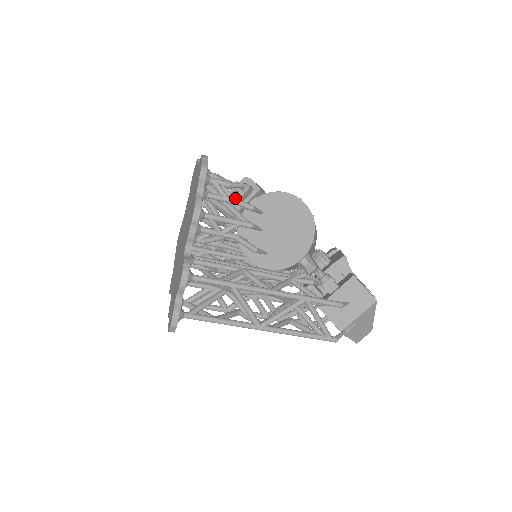
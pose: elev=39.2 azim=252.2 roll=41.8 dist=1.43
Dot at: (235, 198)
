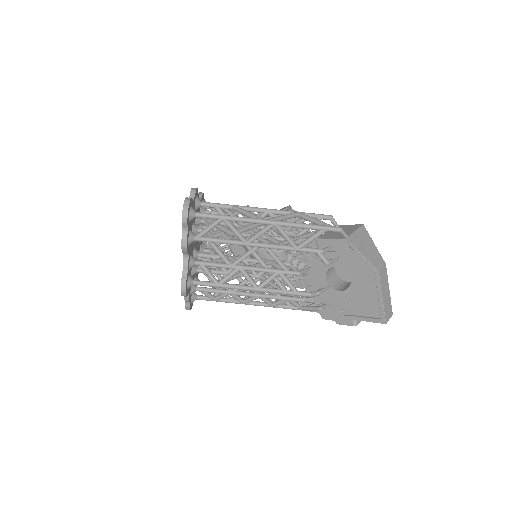
Dot at: occluded
